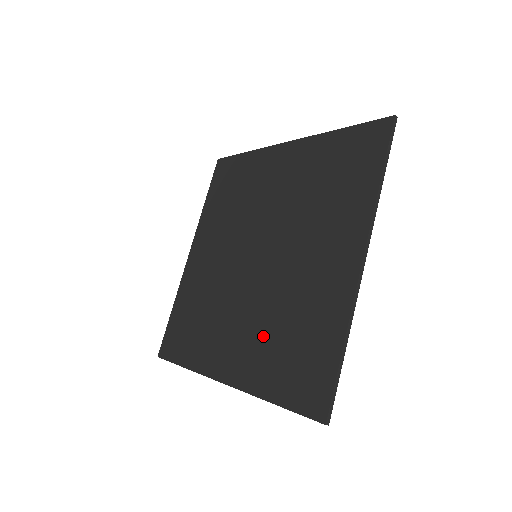
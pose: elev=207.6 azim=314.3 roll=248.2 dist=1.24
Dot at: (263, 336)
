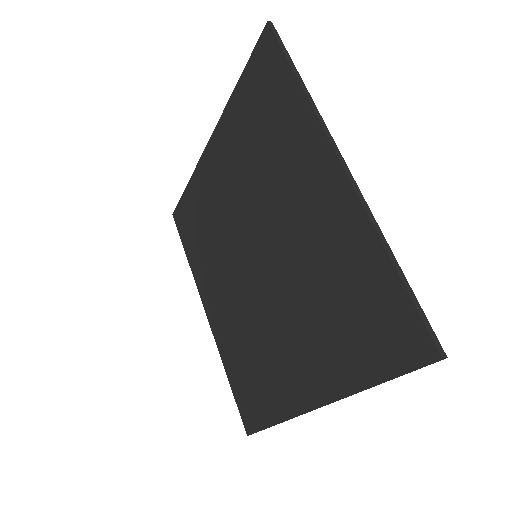
Dot at: (237, 333)
